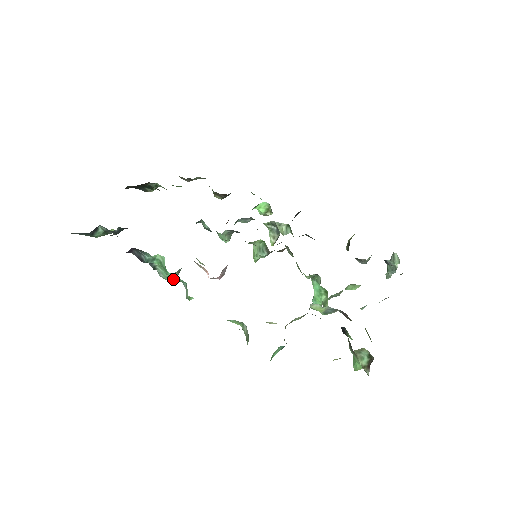
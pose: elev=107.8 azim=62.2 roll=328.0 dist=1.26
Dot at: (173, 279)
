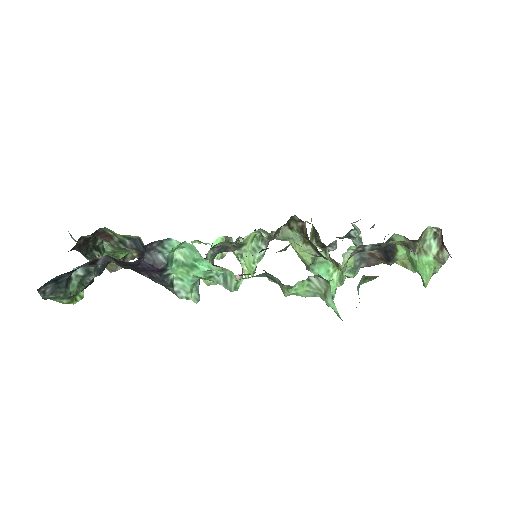
Dot at: (208, 270)
